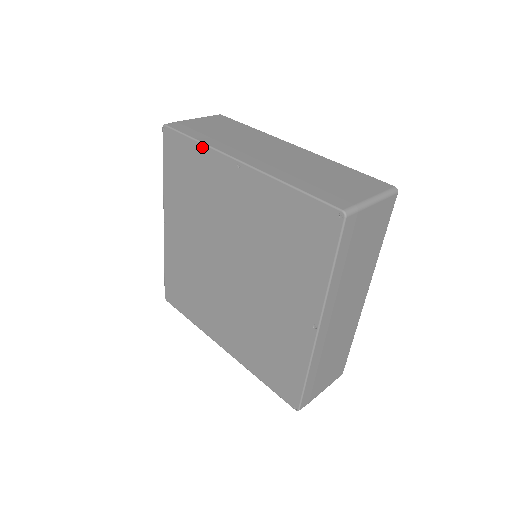
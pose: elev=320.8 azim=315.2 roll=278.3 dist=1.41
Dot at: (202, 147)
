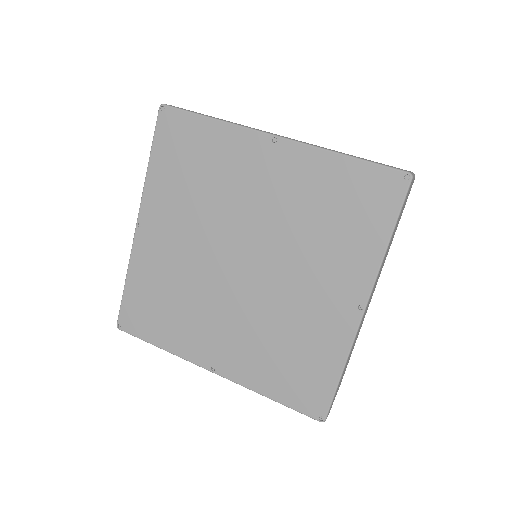
Dot at: (221, 125)
